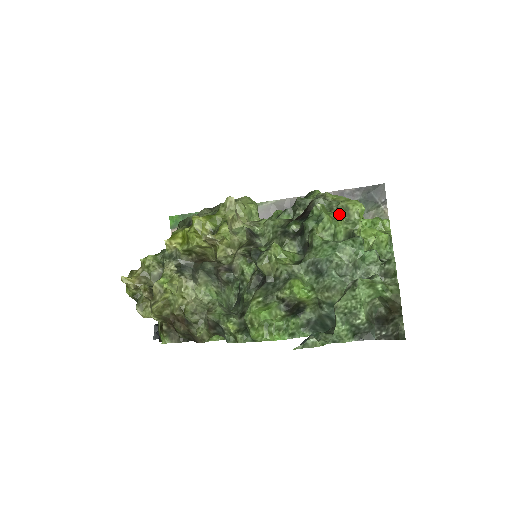
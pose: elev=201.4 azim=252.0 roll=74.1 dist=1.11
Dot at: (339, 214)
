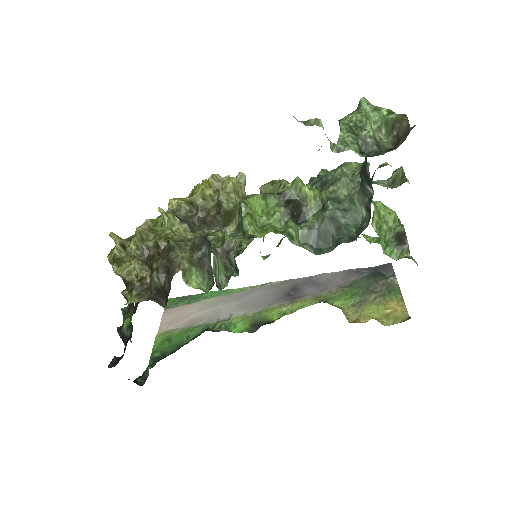
Dot at: occluded
